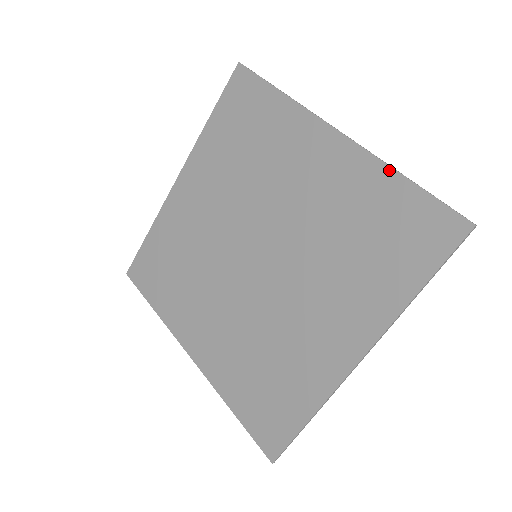
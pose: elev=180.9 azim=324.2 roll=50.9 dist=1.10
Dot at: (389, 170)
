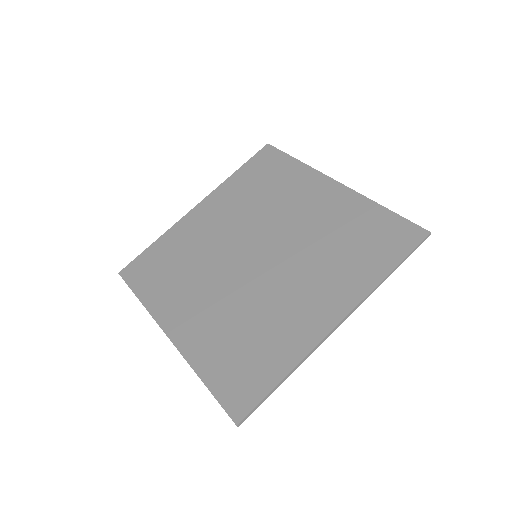
Dot at: (372, 202)
